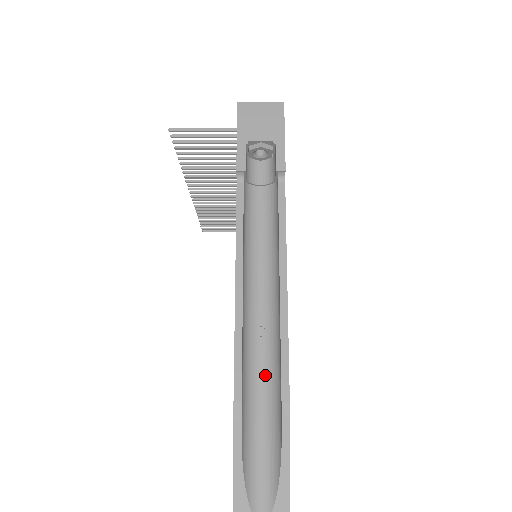
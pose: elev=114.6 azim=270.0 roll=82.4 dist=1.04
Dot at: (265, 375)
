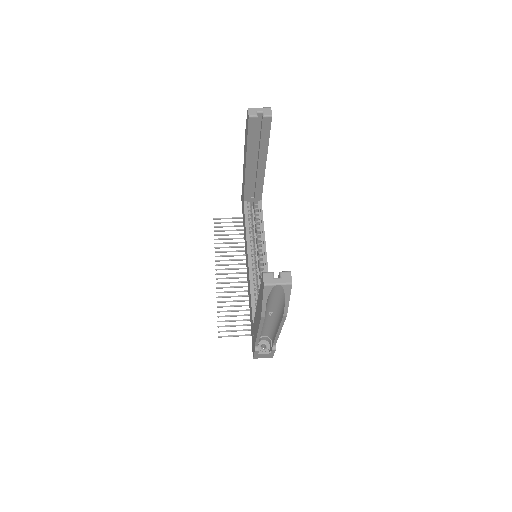
Dot at: occluded
